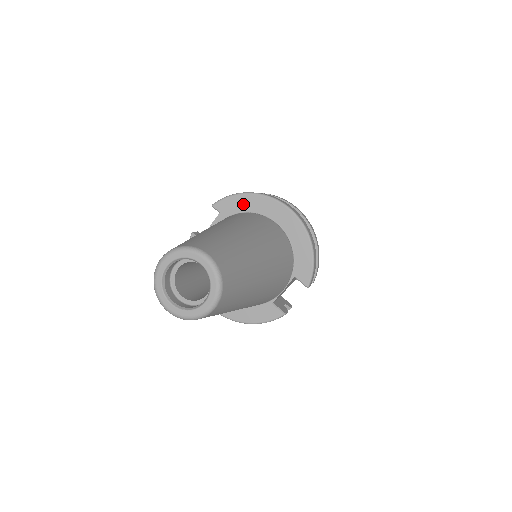
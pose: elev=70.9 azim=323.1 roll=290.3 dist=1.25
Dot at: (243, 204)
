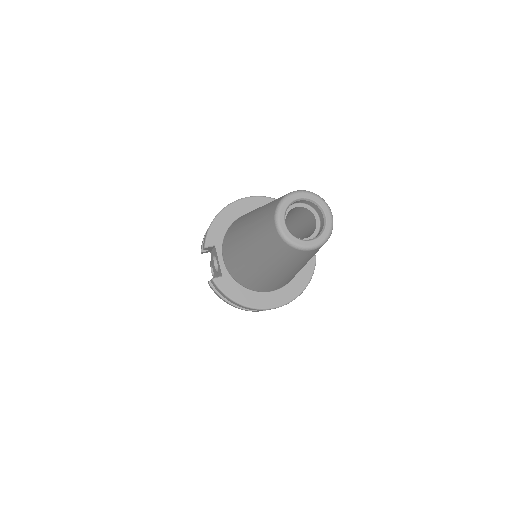
Dot at: (222, 224)
